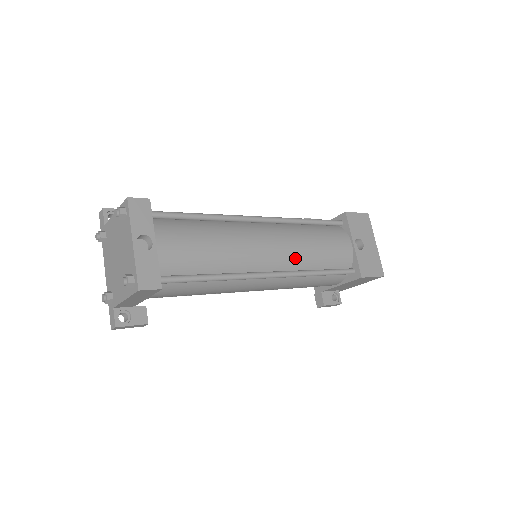
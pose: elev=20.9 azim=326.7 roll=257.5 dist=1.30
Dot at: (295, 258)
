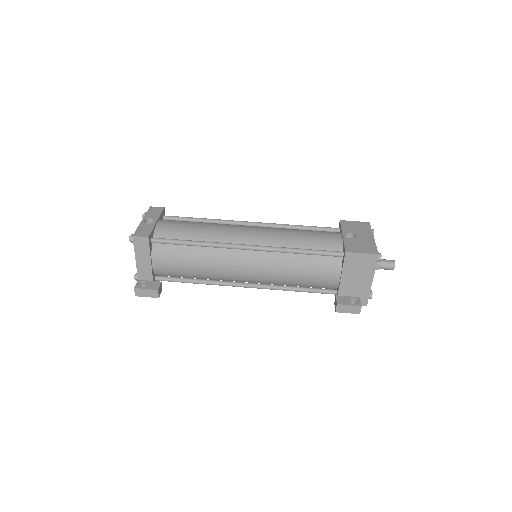
Dot at: (274, 239)
